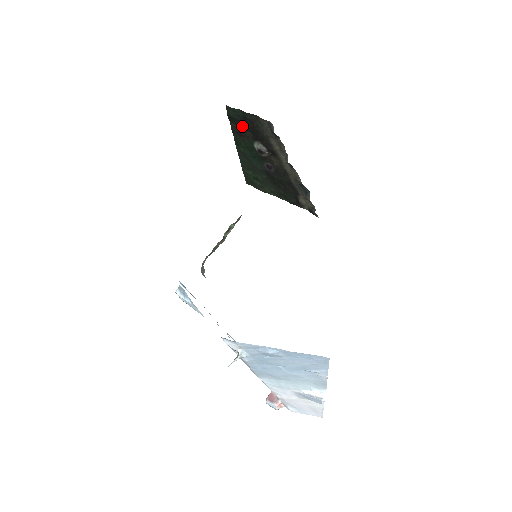
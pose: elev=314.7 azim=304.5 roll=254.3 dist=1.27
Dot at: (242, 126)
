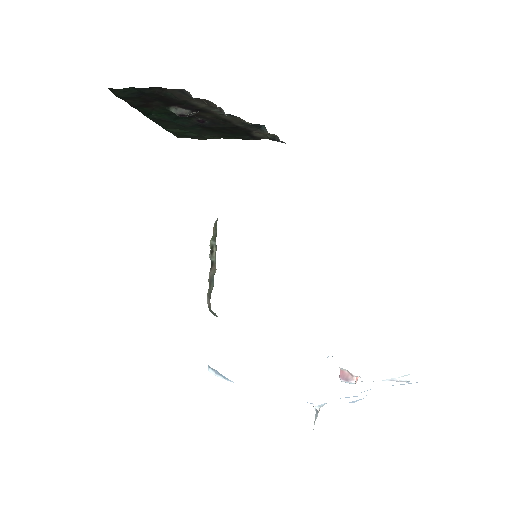
Dot at: (143, 100)
